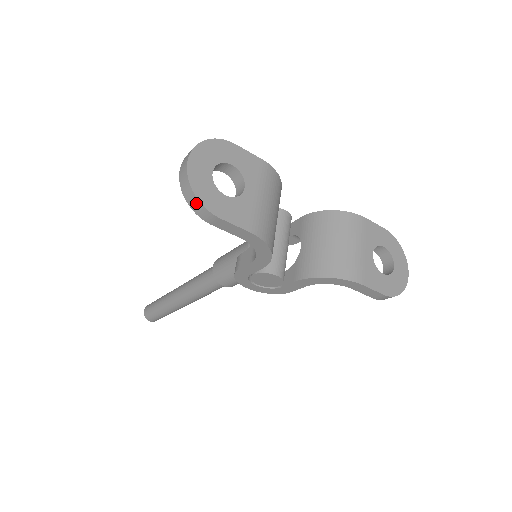
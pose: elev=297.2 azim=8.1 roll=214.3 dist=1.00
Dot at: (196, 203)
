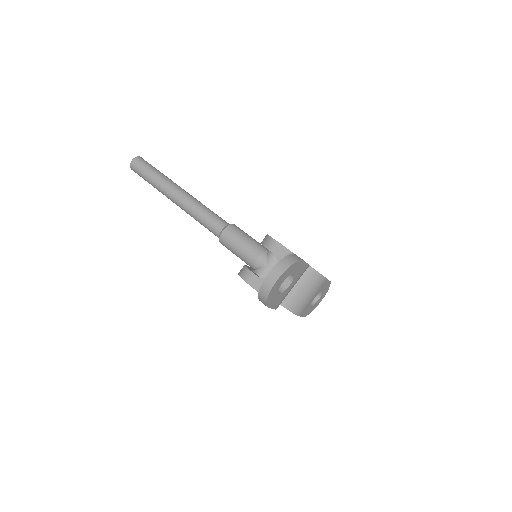
Dot at: (264, 300)
